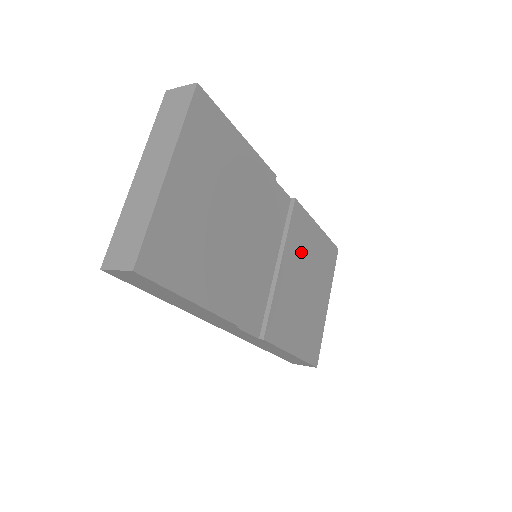
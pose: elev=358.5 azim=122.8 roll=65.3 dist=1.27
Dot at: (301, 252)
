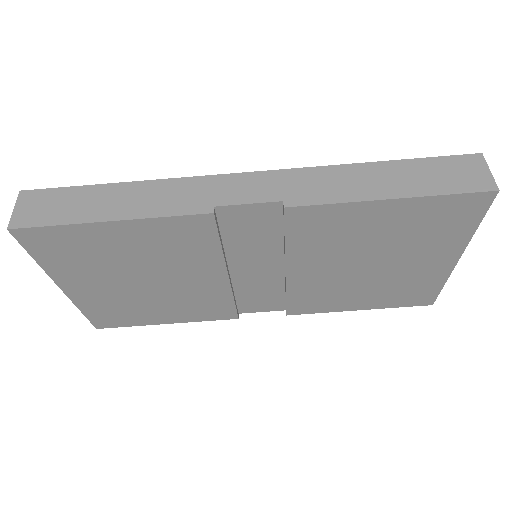
Dot at: (337, 245)
